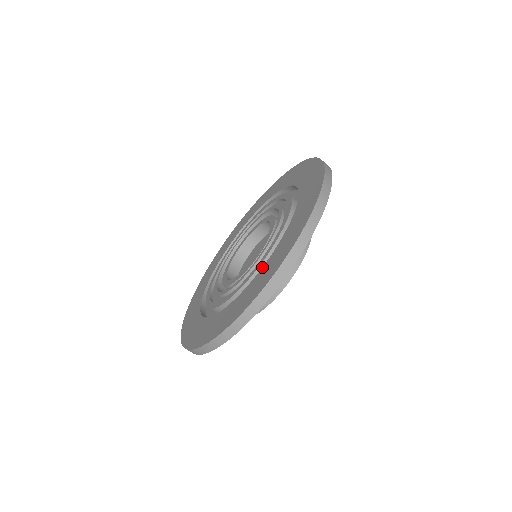
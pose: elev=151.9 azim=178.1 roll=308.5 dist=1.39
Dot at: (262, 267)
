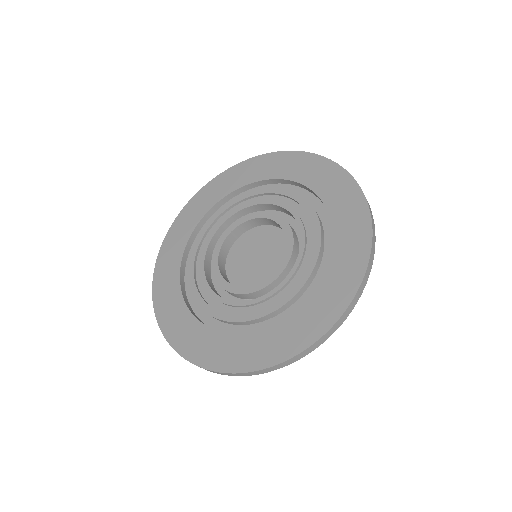
Dot at: (275, 322)
